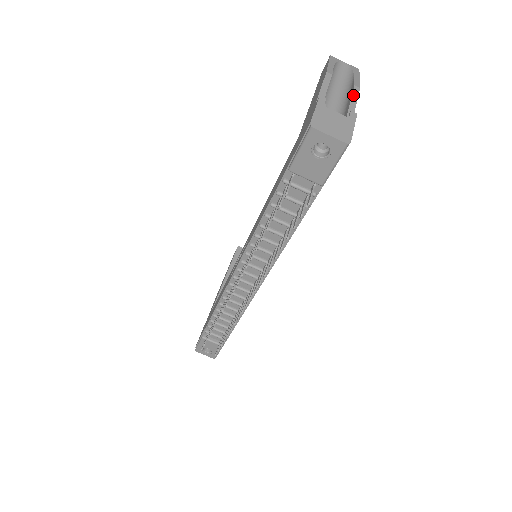
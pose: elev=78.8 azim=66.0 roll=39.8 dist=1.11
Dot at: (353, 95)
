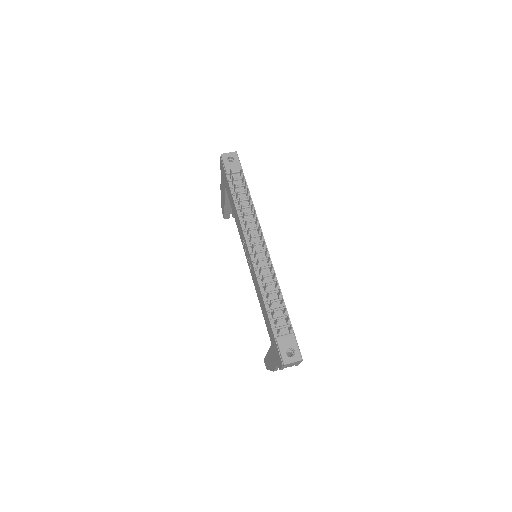
Dot at: occluded
